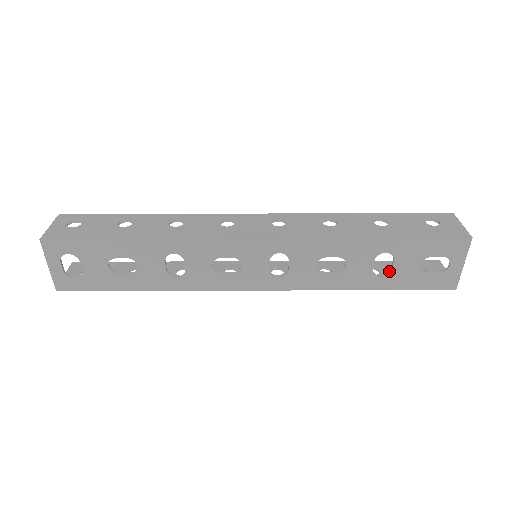
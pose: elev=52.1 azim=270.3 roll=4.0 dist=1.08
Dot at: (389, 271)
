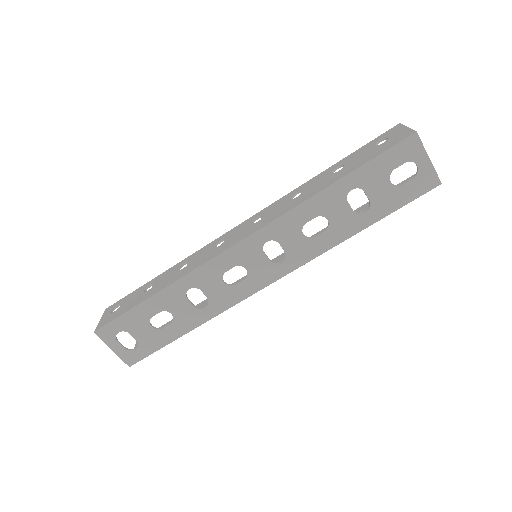
Dot at: (369, 203)
